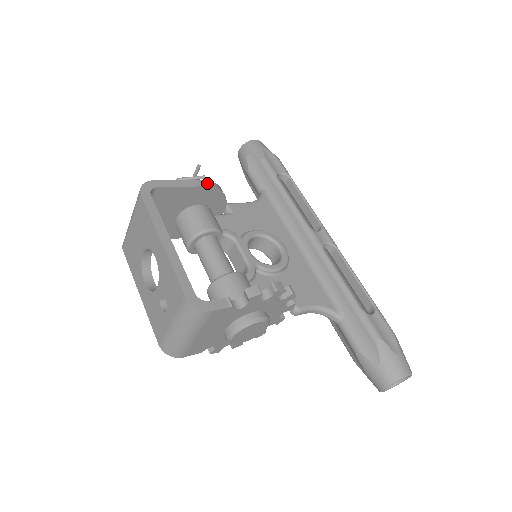
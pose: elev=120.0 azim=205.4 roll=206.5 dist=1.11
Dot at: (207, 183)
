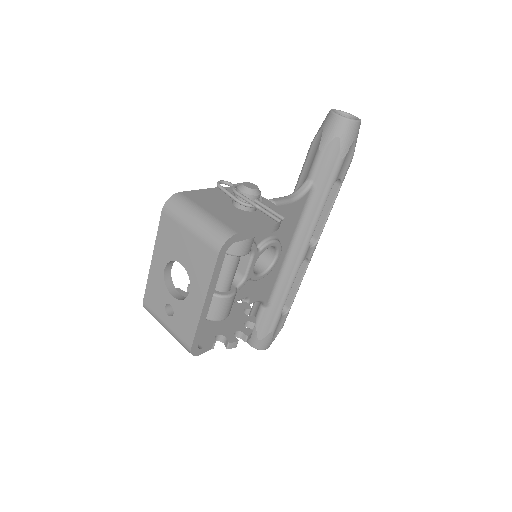
Dot at: (276, 228)
